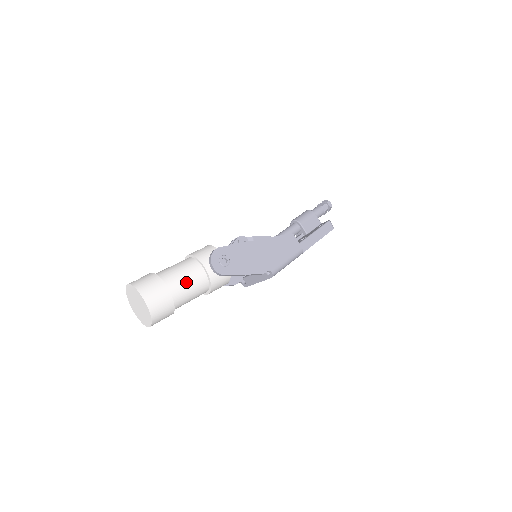
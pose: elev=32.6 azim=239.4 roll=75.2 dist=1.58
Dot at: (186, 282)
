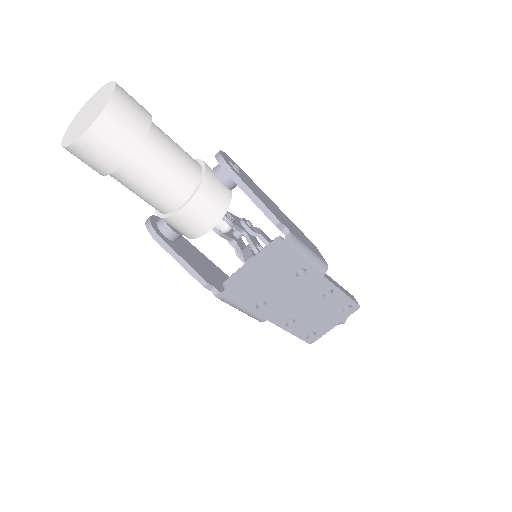
Dot at: (174, 144)
